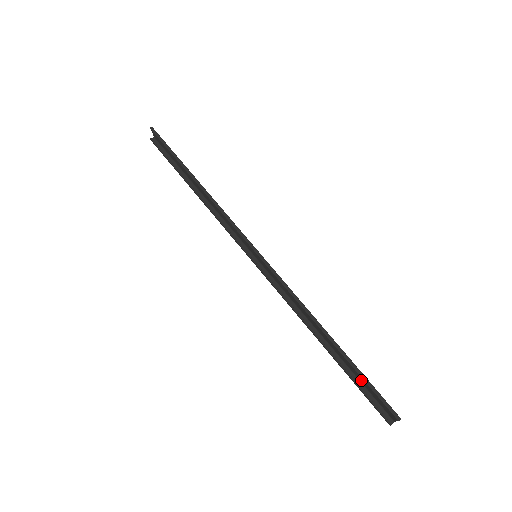
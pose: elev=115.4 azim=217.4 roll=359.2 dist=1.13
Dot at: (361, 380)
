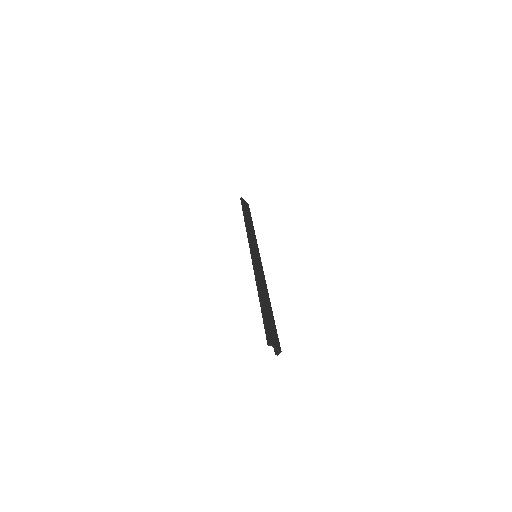
Dot at: (271, 324)
